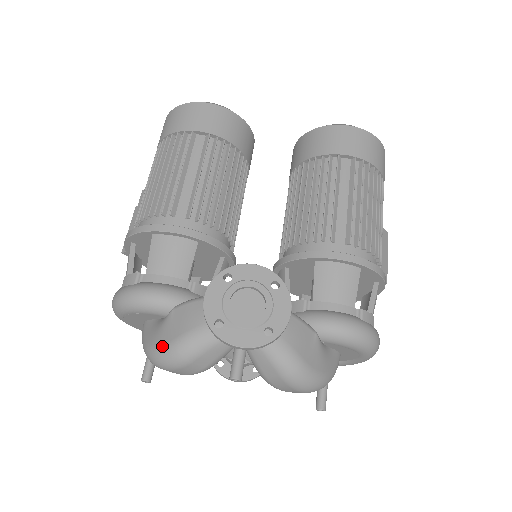
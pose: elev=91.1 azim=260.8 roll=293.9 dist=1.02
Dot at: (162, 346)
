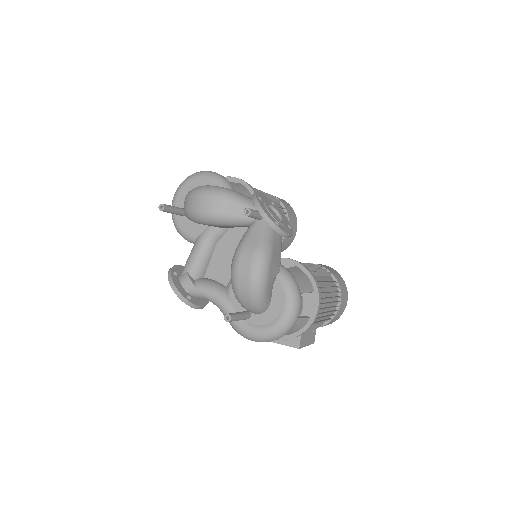
Dot at: (216, 186)
